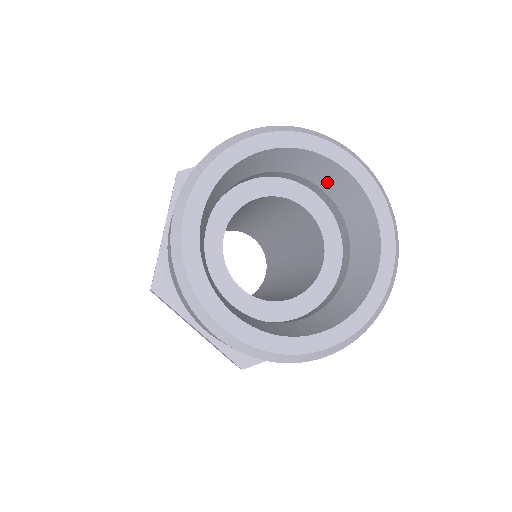
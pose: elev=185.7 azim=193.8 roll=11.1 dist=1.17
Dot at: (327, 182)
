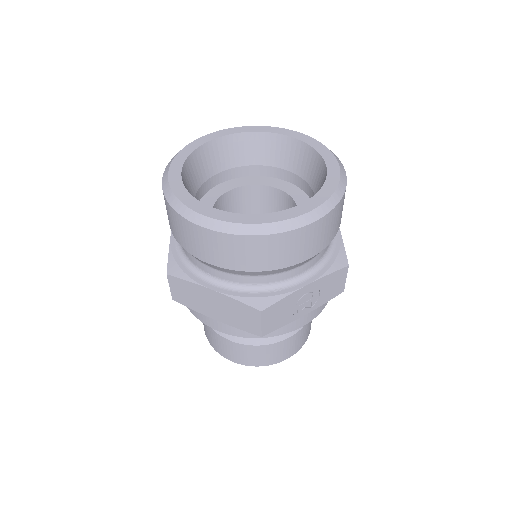
Dot at: (317, 183)
